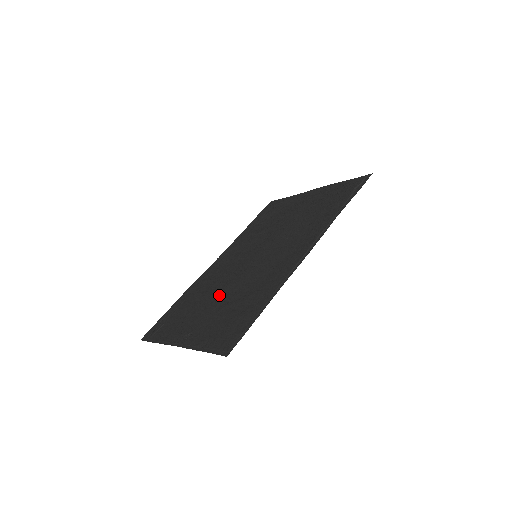
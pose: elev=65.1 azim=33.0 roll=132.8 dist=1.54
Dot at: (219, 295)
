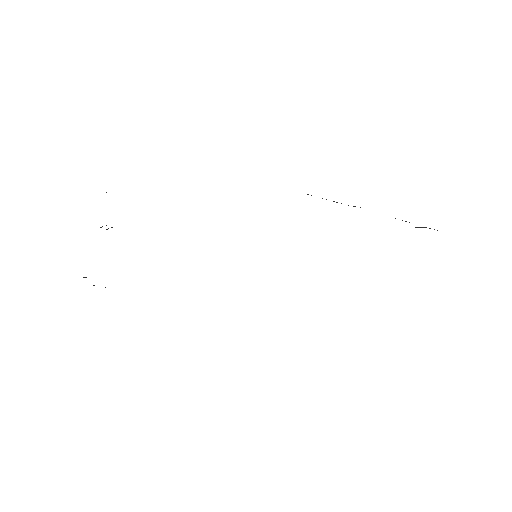
Dot at: occluded
